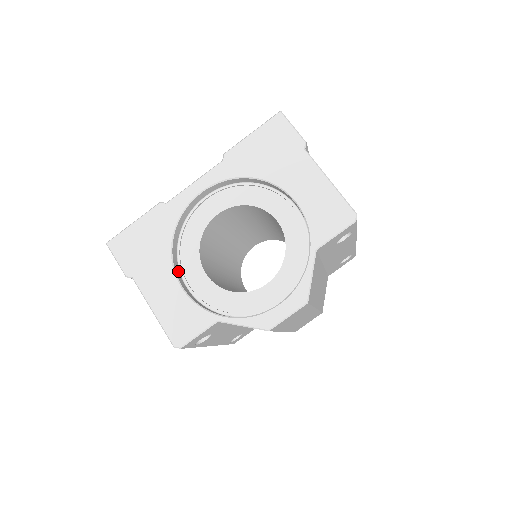
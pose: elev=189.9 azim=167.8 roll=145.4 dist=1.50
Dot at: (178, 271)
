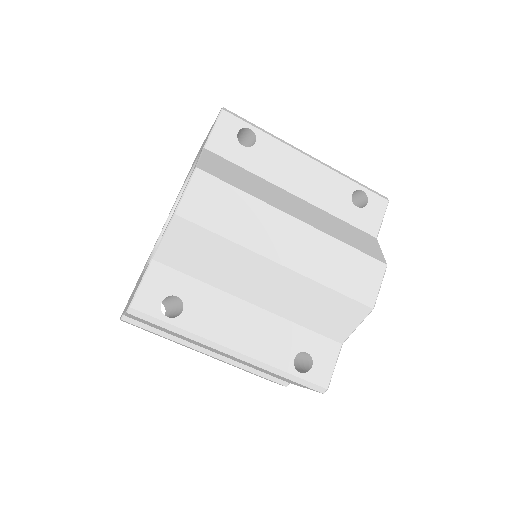
Dot at: occluded
